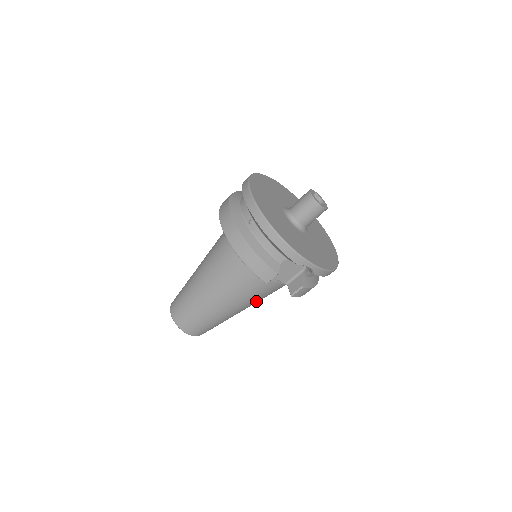
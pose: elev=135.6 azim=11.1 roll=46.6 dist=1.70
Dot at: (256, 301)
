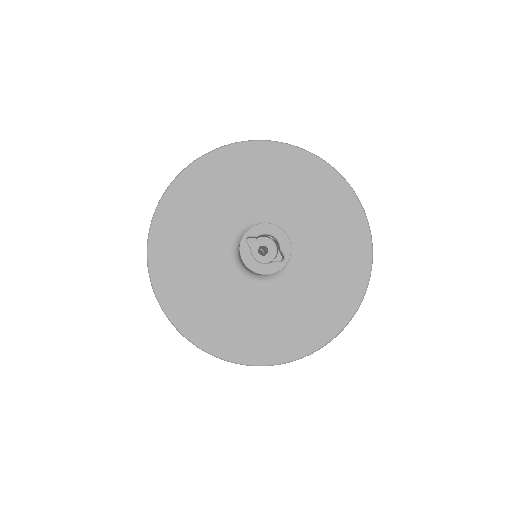
Dot at: occluded
